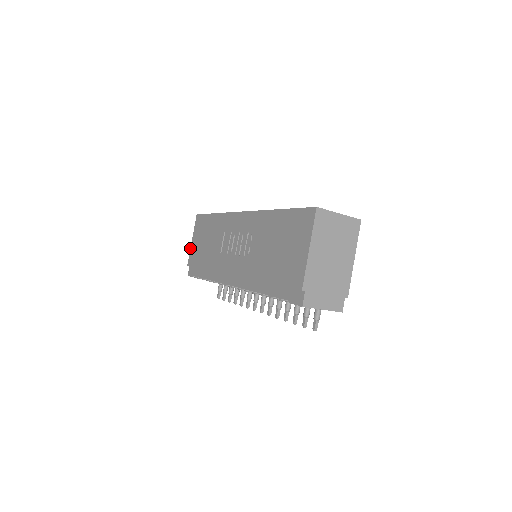
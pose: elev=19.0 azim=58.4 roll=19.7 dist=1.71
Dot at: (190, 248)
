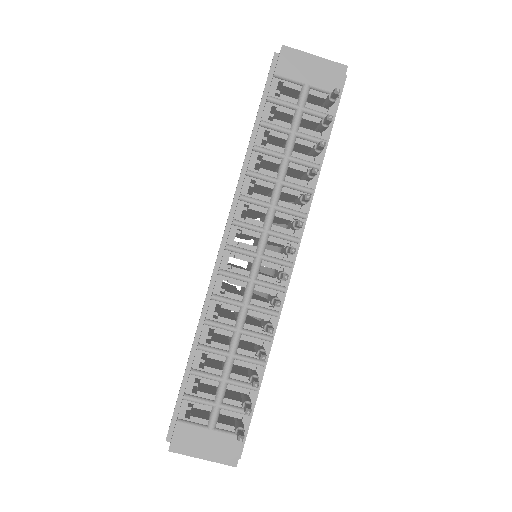
Dot at: (169, 426)
